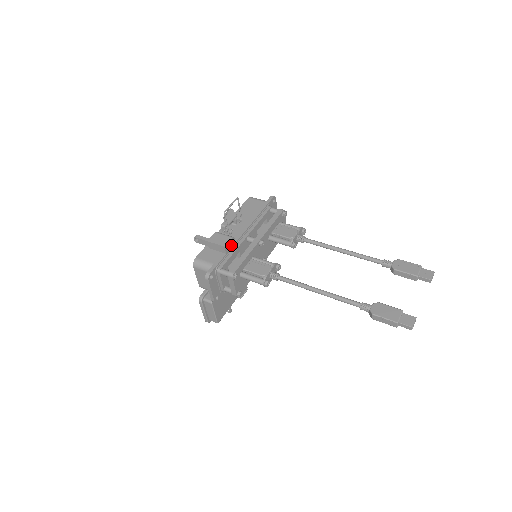
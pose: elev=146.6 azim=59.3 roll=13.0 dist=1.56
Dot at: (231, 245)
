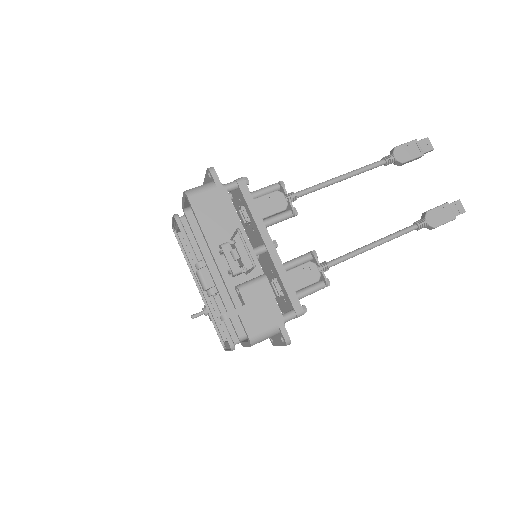
Dot at: occluded
